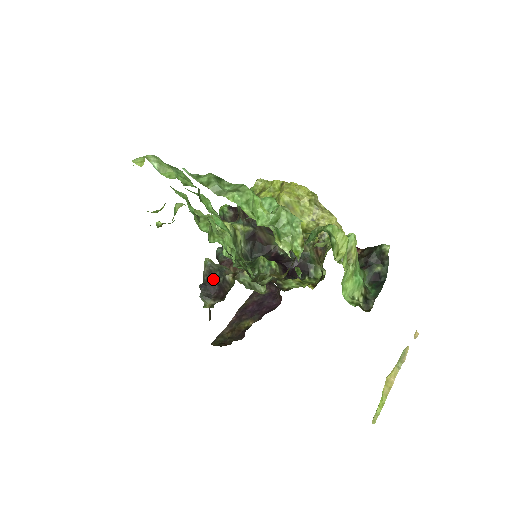
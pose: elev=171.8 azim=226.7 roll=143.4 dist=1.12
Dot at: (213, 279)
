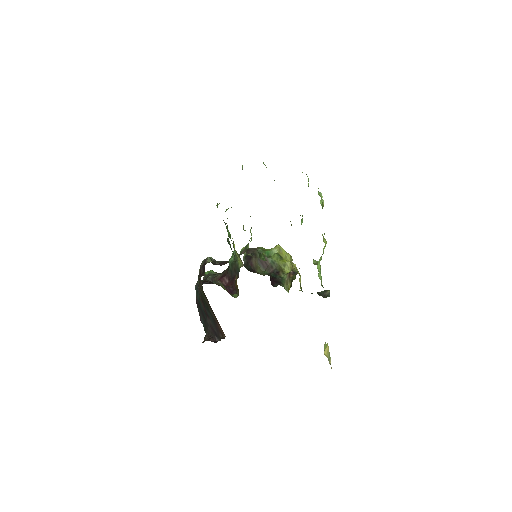
Dot at: (214, 262)
